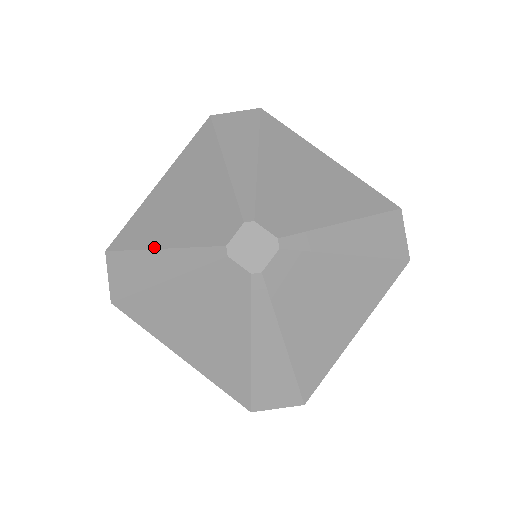
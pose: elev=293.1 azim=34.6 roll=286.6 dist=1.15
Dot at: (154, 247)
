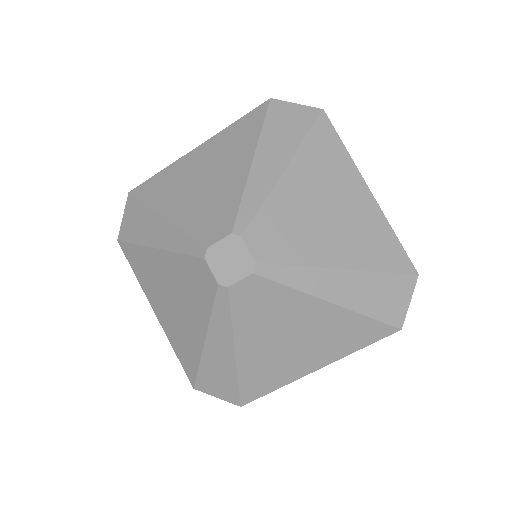
Dot at: (160, 212)
